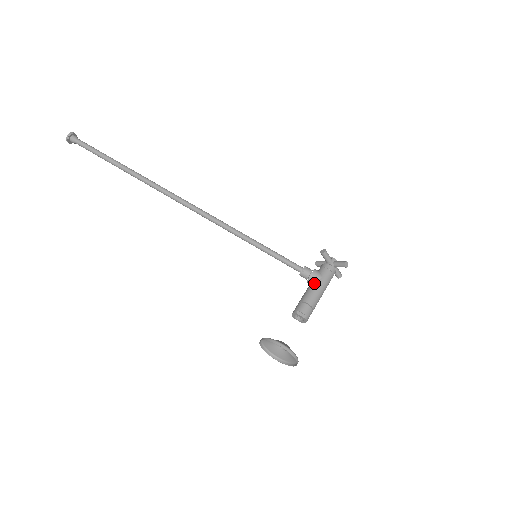
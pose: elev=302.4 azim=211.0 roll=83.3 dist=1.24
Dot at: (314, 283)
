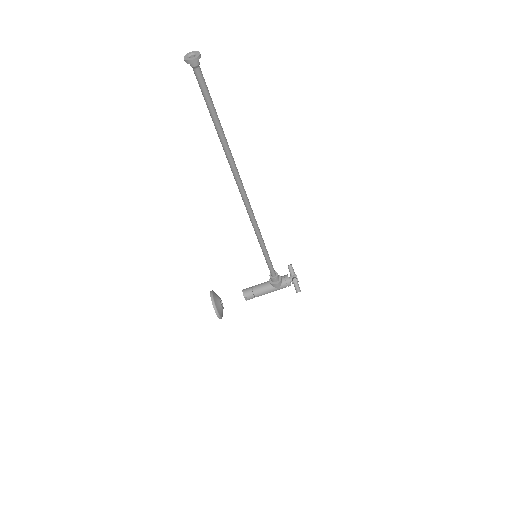
Dot at: (271, 288)
